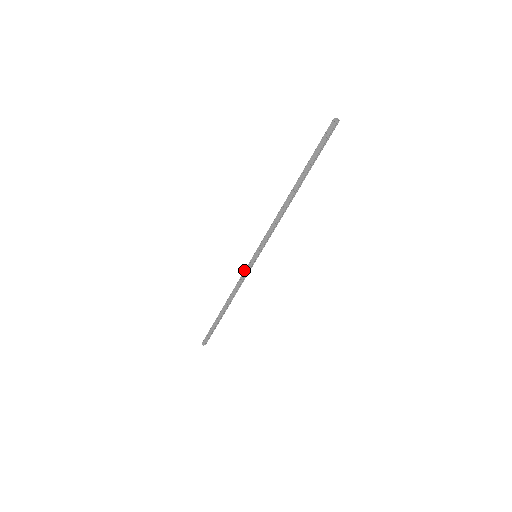
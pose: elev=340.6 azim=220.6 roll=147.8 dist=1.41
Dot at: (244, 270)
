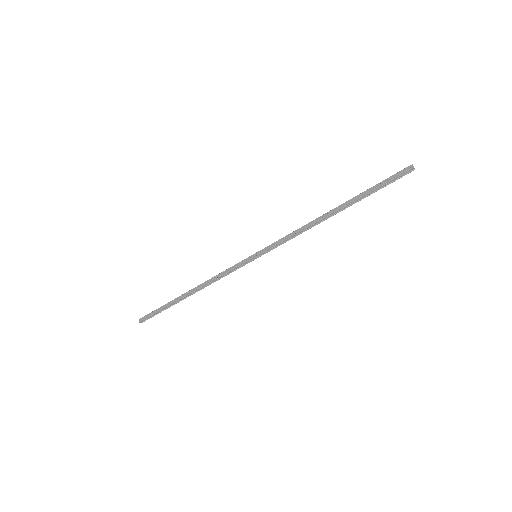
Dot at: (235, 264)
